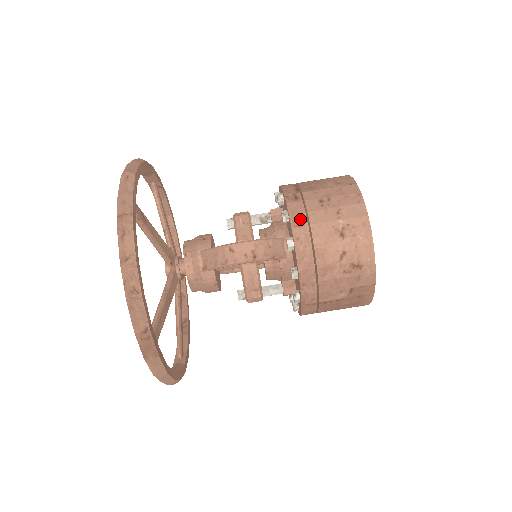
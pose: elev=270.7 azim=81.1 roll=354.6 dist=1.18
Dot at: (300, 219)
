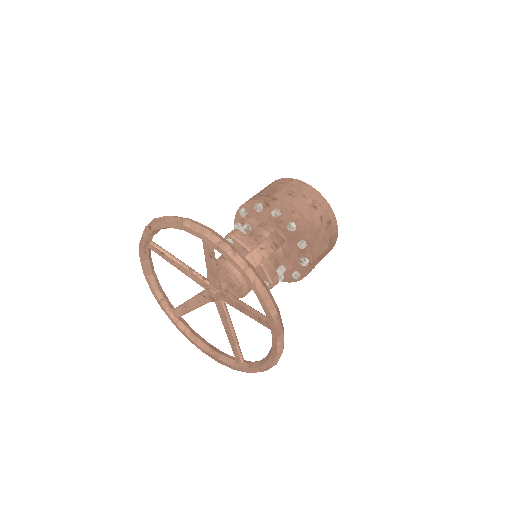
Dot at: (290, 208)
